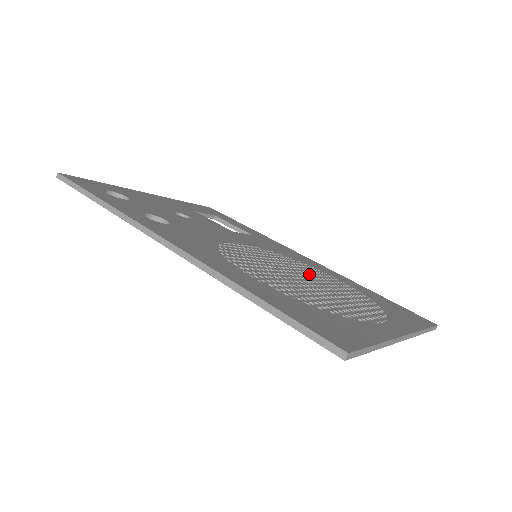
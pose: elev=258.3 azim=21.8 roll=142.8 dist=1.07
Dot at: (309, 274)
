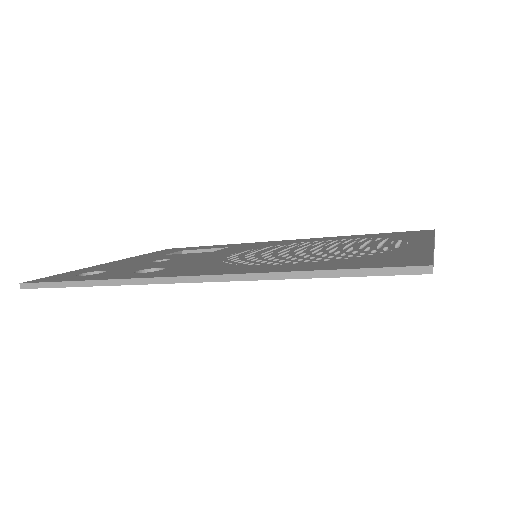
Dot at: (310, 246)
